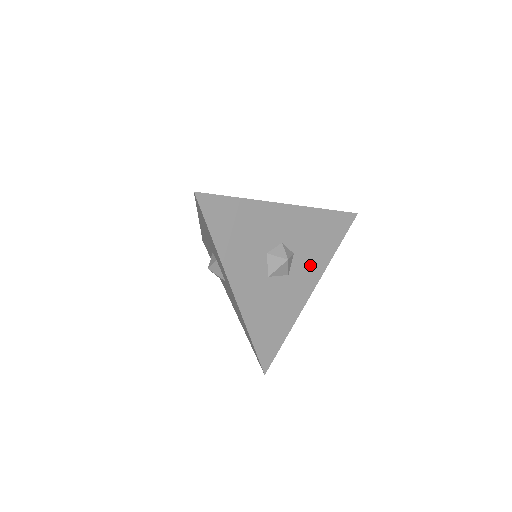
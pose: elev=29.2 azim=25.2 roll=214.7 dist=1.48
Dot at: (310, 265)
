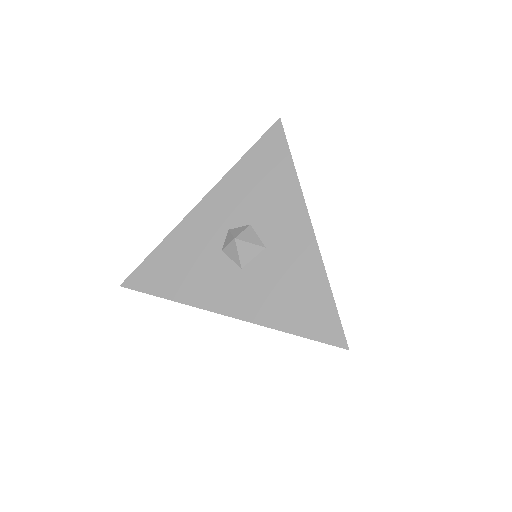
Dot at: occluded
